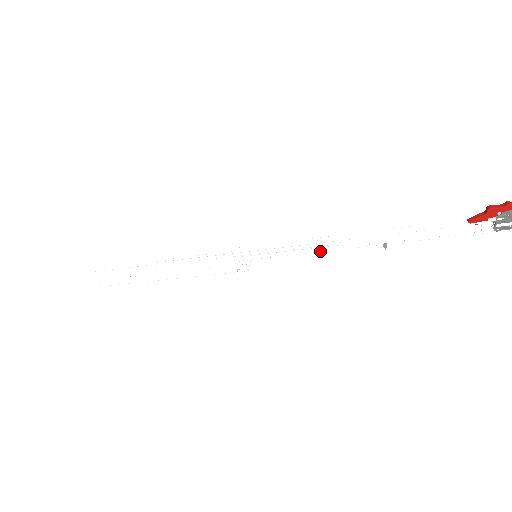
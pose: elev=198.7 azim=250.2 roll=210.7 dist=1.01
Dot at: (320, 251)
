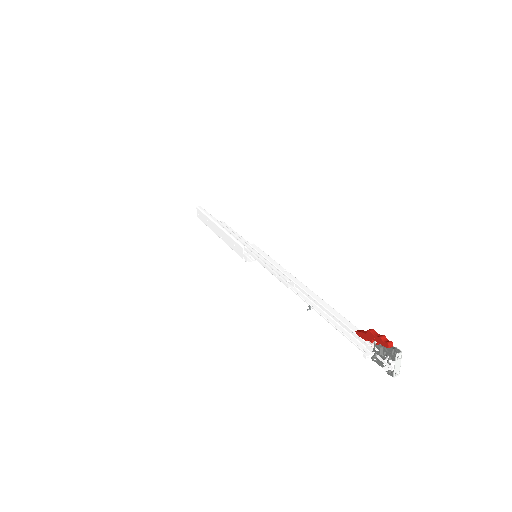
Dot at: (278, 279)
